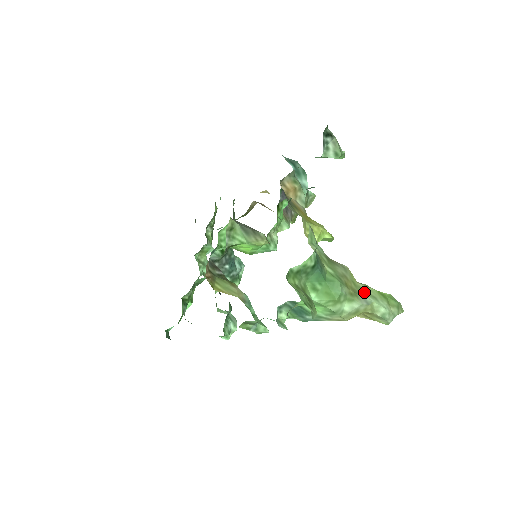
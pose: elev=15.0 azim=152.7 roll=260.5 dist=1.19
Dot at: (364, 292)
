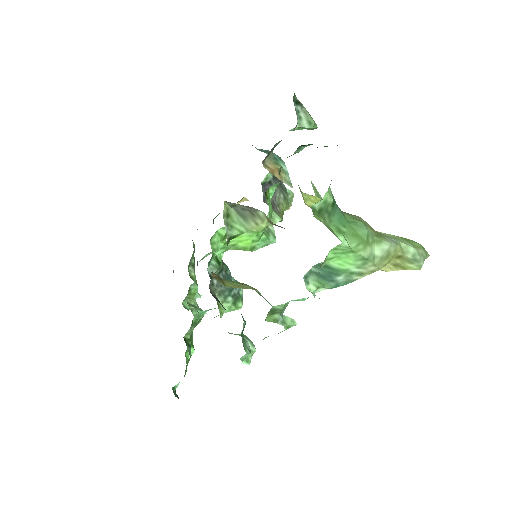
Dot at: (387, 236)
